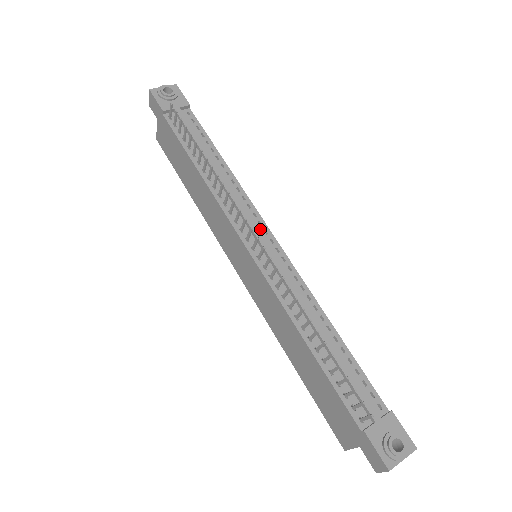
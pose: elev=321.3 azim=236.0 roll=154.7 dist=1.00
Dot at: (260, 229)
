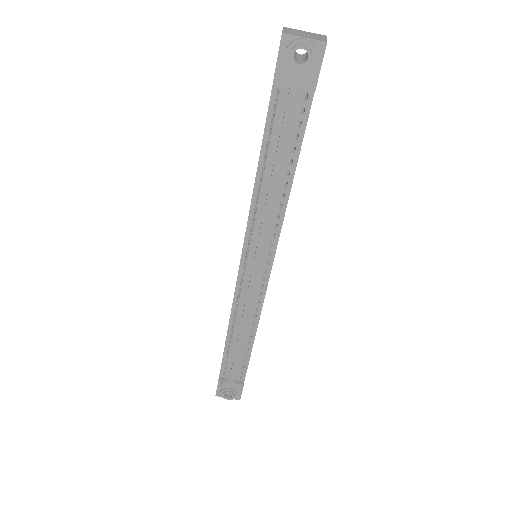
Dot at: (265, 258)
